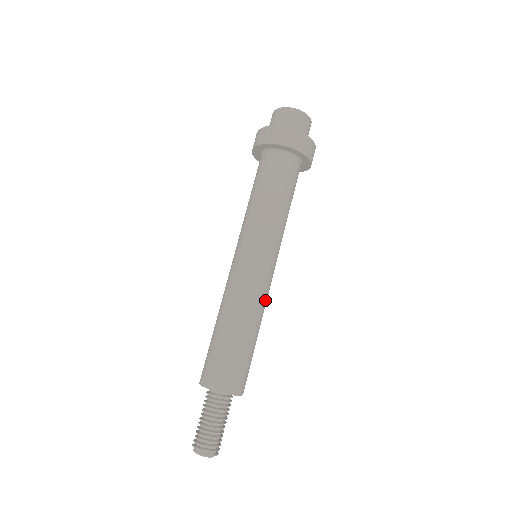
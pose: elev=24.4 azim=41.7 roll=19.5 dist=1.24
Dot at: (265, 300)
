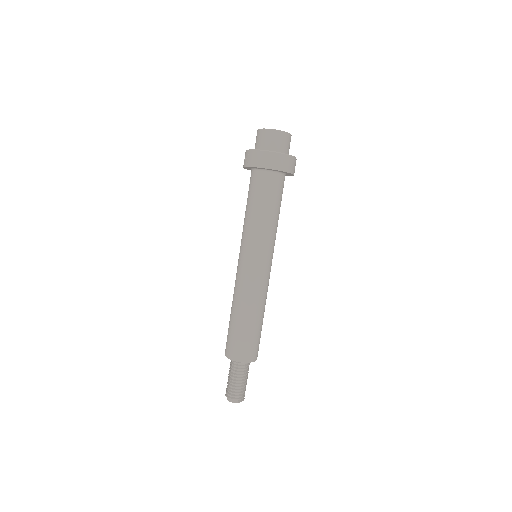
Dot at: (263, 291)
